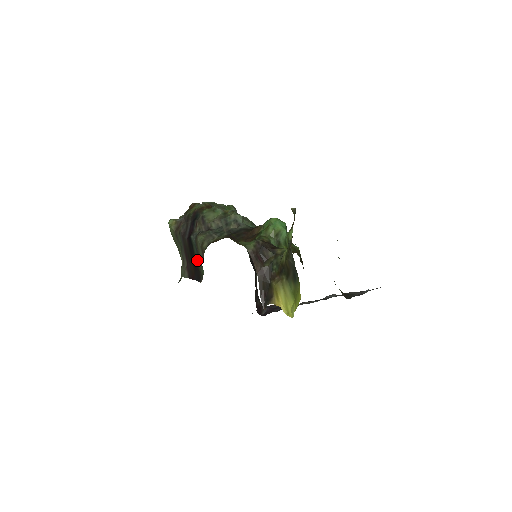
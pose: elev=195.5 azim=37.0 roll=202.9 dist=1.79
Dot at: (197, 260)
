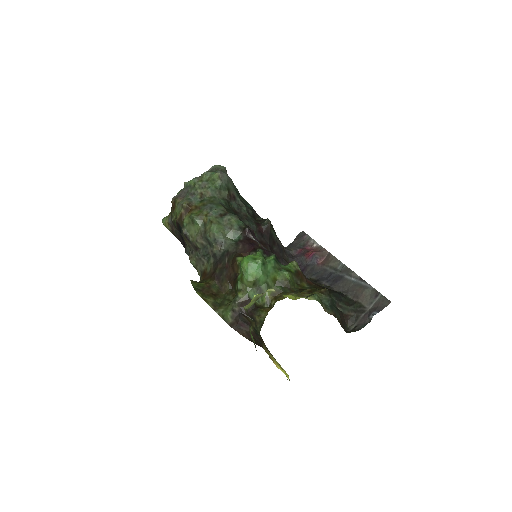
Dot at: occluded
